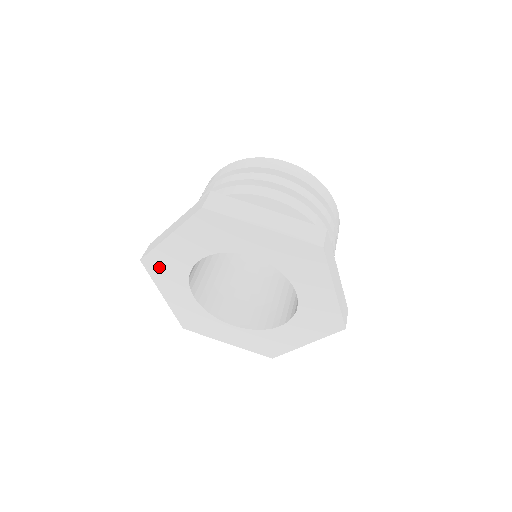
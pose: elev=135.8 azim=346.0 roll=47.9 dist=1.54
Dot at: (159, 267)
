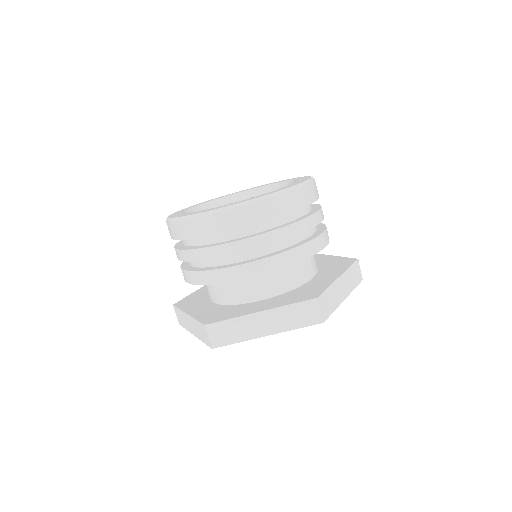
Dot at: occluded
